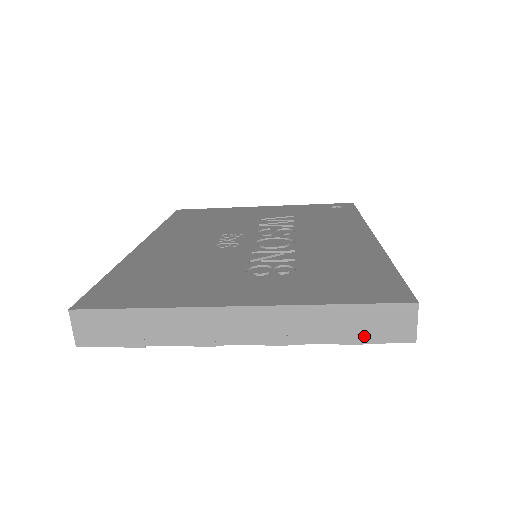
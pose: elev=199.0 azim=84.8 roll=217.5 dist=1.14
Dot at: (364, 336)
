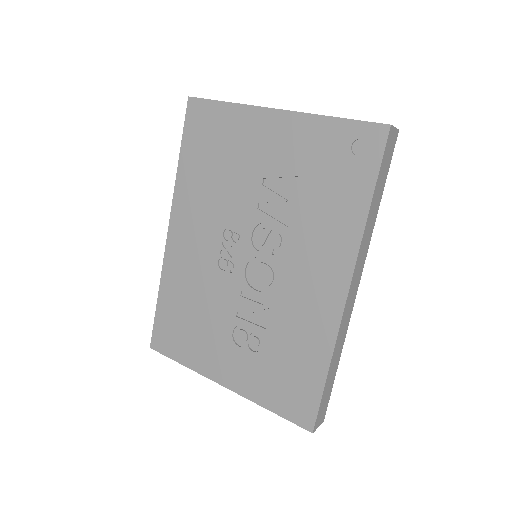
Dot at: occluded
